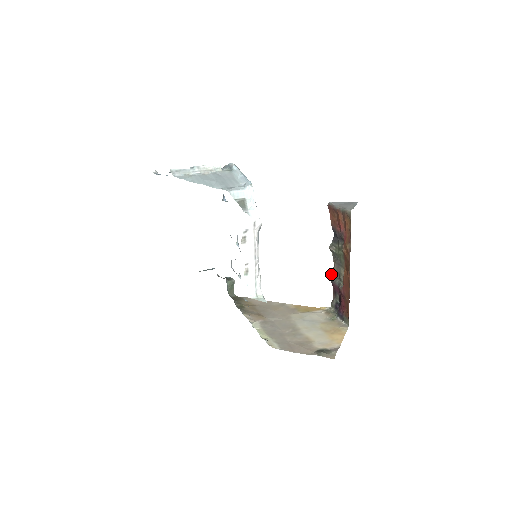
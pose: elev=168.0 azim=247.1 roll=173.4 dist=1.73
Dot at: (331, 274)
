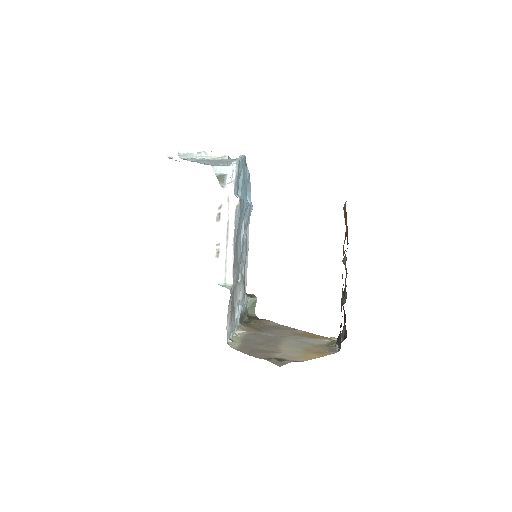
Dot at: occluded
